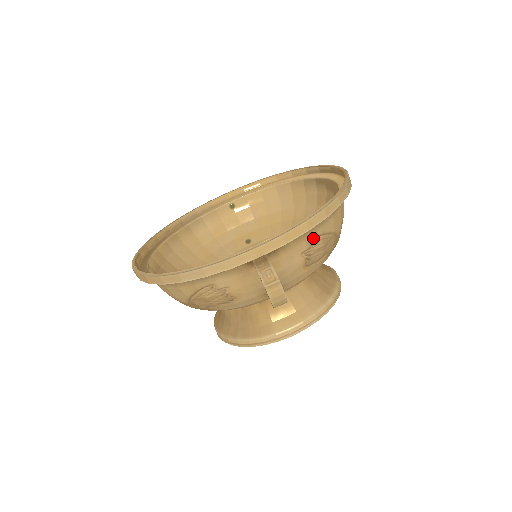
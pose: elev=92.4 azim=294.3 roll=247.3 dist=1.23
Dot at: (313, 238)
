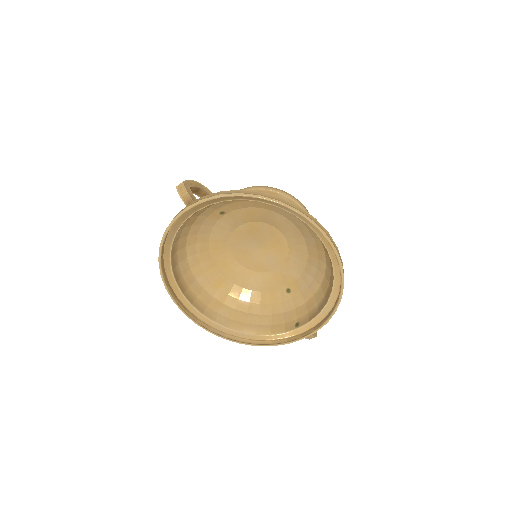
Dot at: occluded
